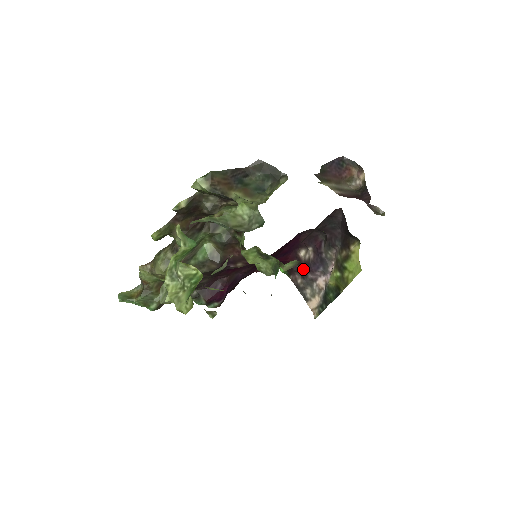
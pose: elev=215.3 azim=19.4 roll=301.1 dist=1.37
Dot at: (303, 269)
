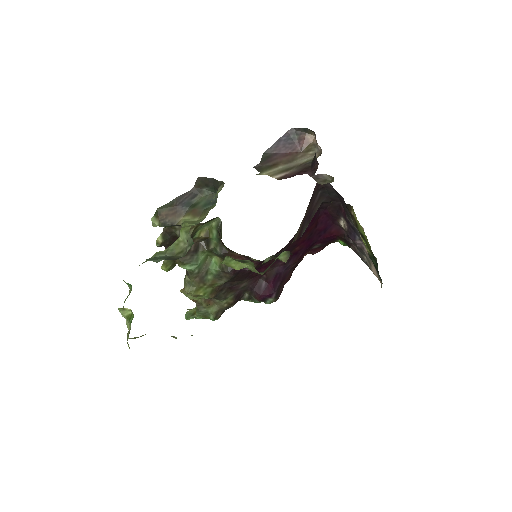
Dot at: occluded
